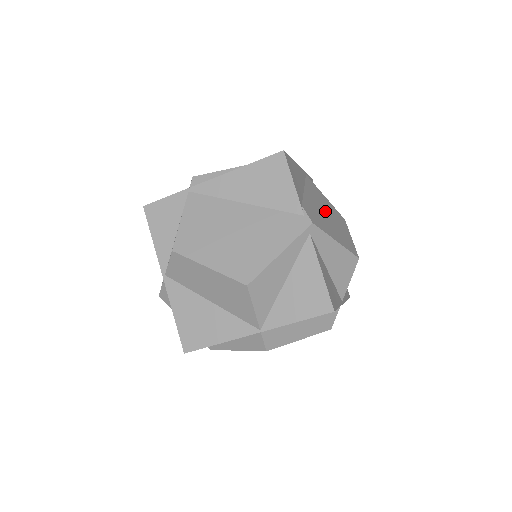
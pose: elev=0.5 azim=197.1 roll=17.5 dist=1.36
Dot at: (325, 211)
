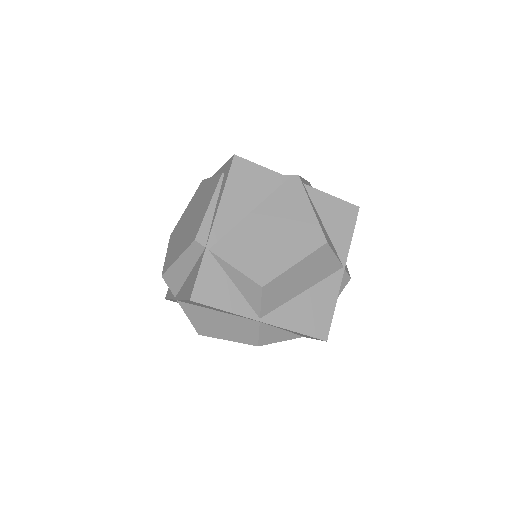
Dot at: occluded
